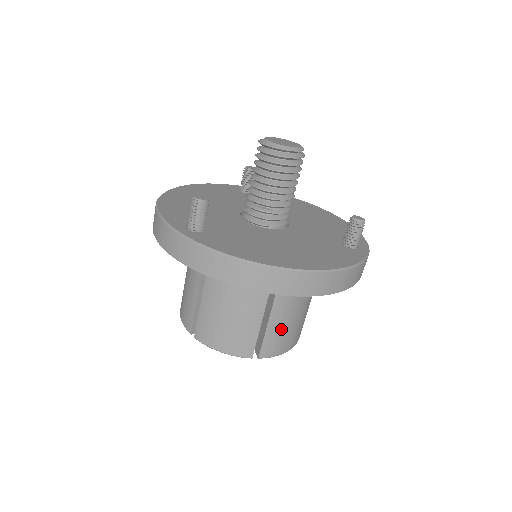
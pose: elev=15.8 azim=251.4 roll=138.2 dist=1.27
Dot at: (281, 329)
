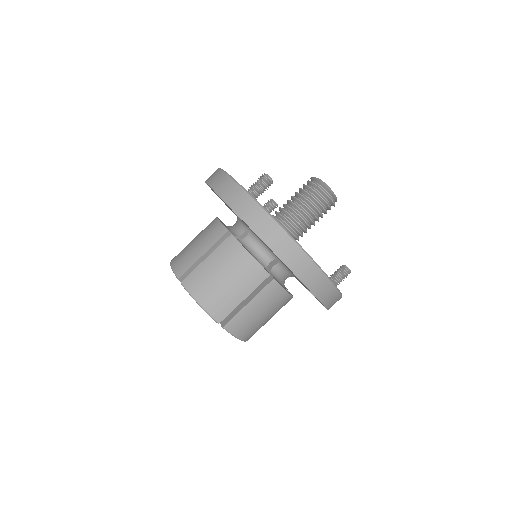
Dot at: (254, 314)
